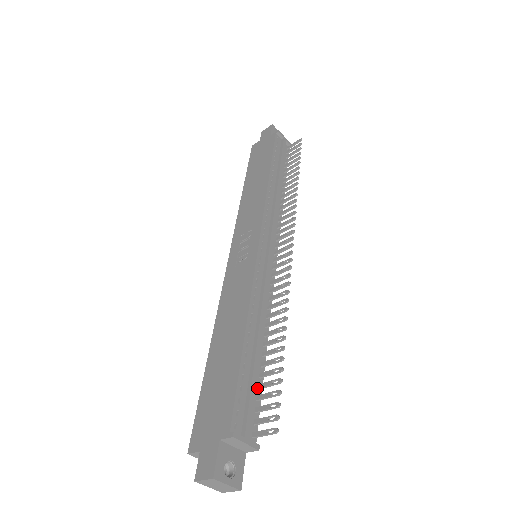
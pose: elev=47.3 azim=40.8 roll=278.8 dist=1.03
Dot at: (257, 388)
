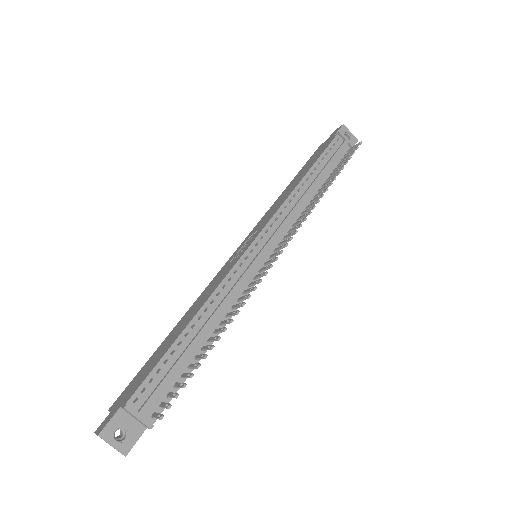
Dot at: (180, 376)
